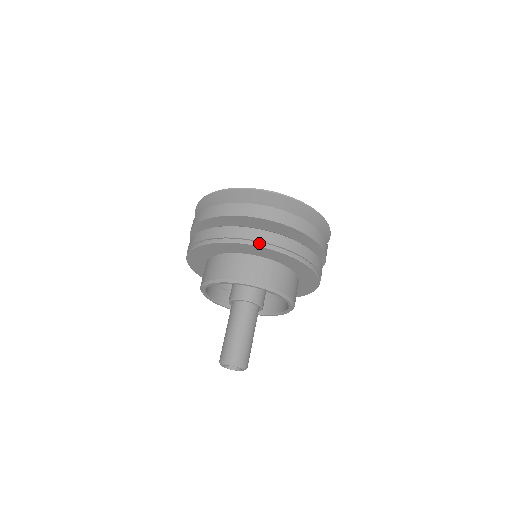
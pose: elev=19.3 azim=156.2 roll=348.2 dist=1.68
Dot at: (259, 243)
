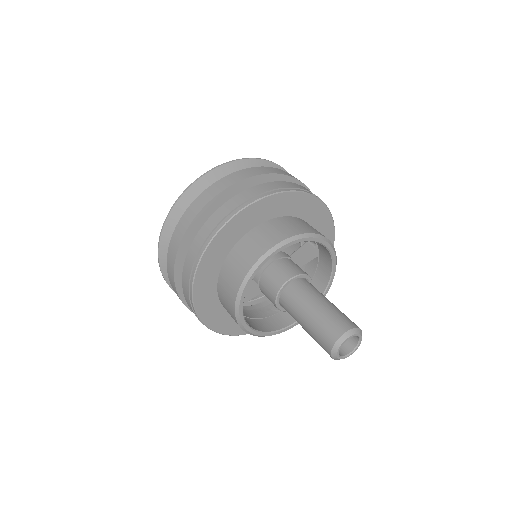
Dot at: (224, 221)
